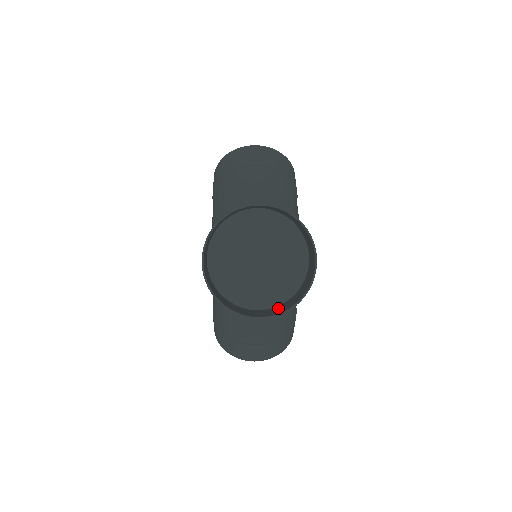
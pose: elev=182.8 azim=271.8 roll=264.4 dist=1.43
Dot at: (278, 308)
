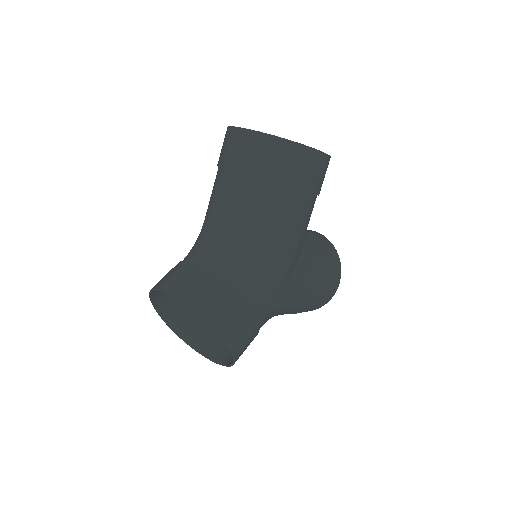
Dot at: occluded
